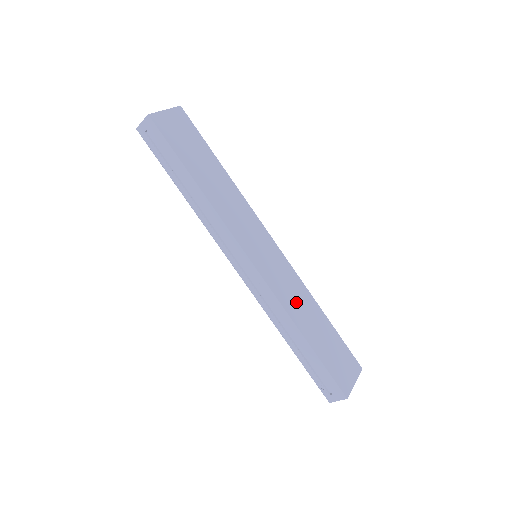
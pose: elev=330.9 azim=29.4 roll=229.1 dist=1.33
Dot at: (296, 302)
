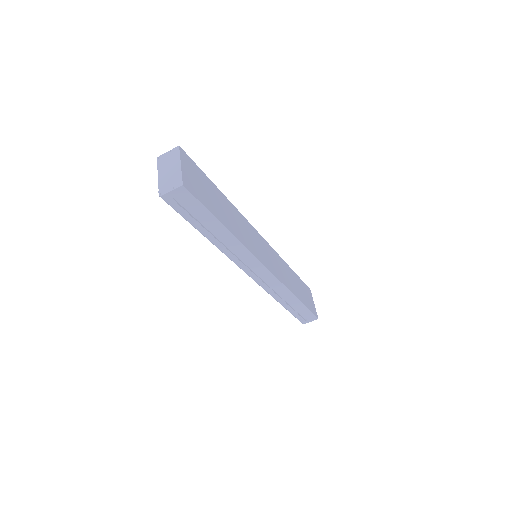
Dot at: (286, 276)
